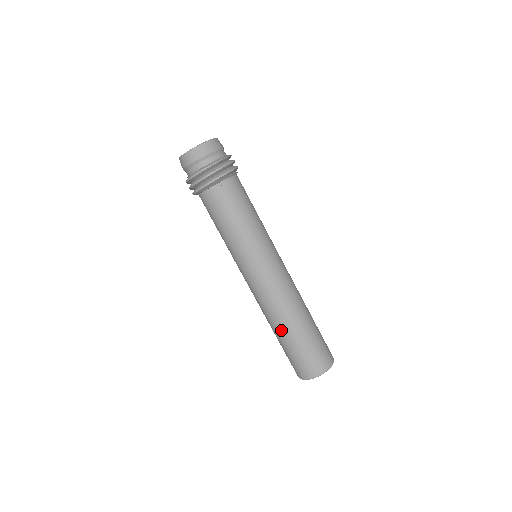
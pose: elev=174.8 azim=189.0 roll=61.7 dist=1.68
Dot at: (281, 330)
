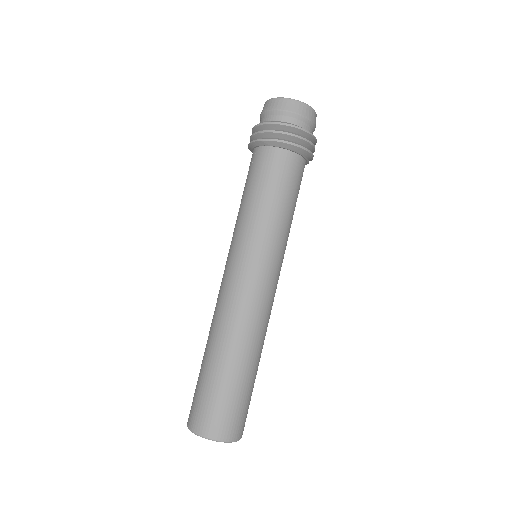
Dot at: (230, 355)
